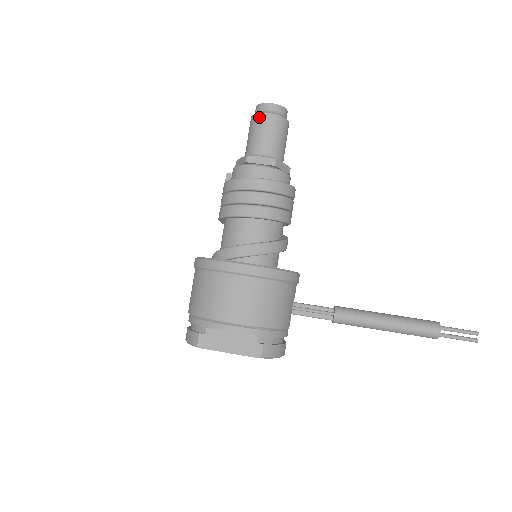
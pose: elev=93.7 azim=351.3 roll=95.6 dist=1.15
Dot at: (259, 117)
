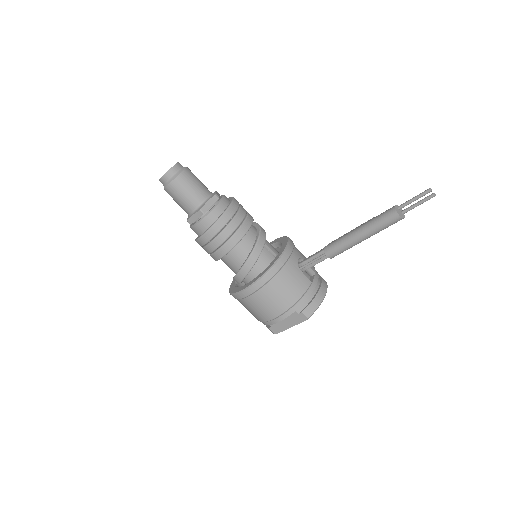
Dot at: (167, 191)
